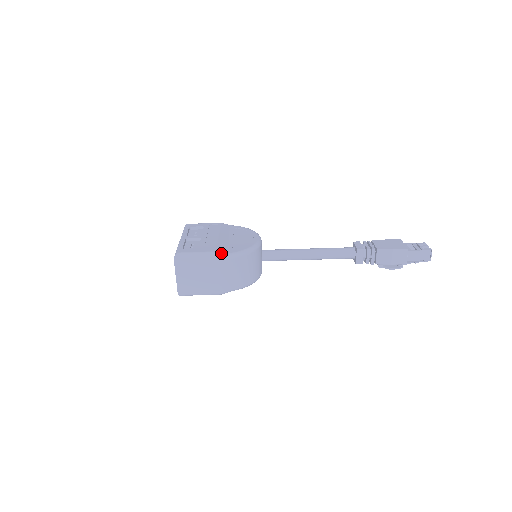
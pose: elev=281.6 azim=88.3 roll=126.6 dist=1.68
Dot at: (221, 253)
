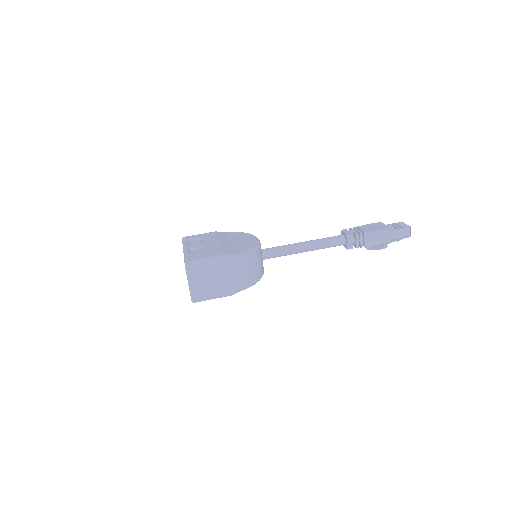
Dot at: (228, 255)
